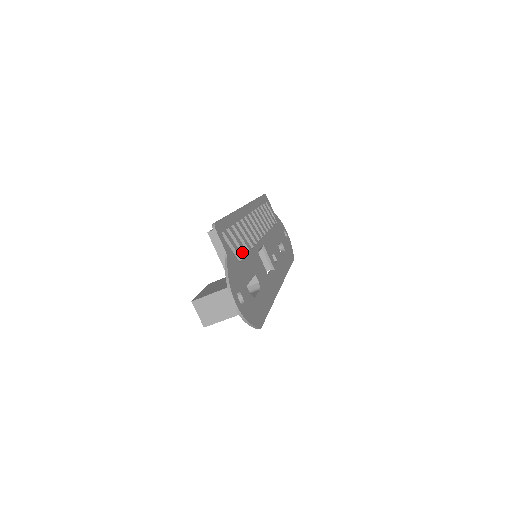
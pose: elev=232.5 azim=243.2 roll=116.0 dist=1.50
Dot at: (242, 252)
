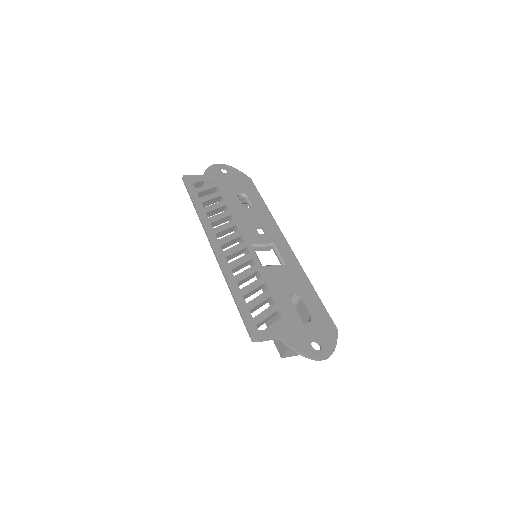
Dot at: (267, 299)
